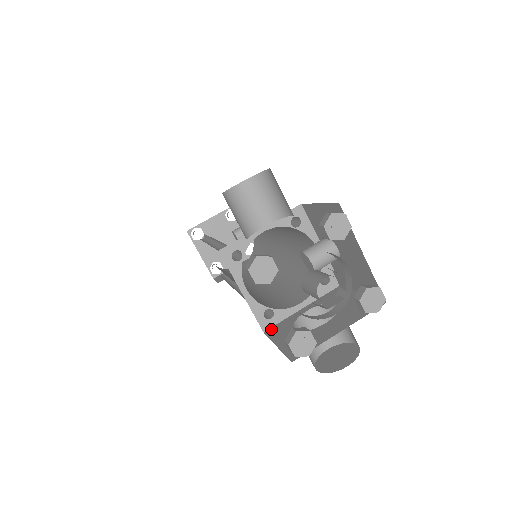
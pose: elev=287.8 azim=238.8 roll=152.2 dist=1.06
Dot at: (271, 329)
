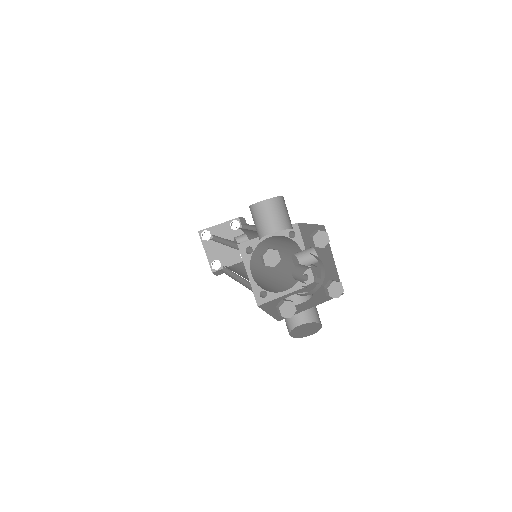
Dot at: (263, 305)
